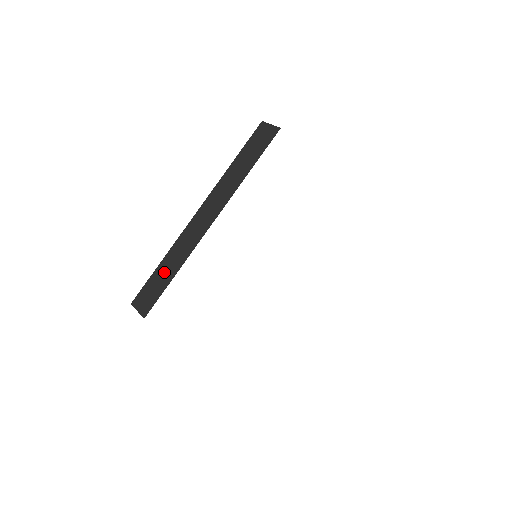
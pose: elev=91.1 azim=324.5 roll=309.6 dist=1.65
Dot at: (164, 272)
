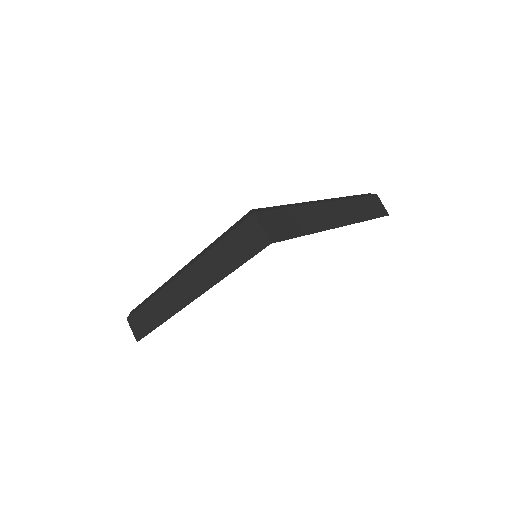
Dot at: (151, 314)
